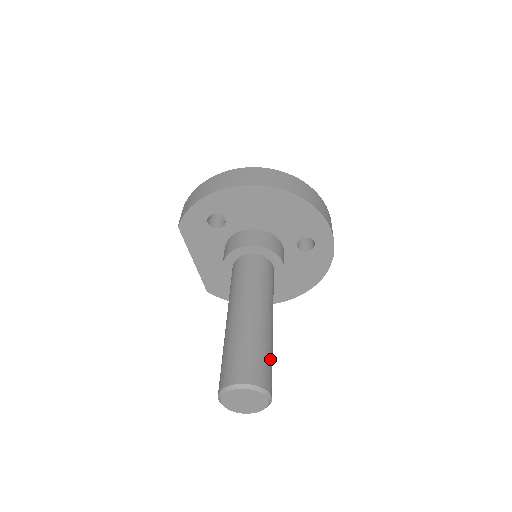
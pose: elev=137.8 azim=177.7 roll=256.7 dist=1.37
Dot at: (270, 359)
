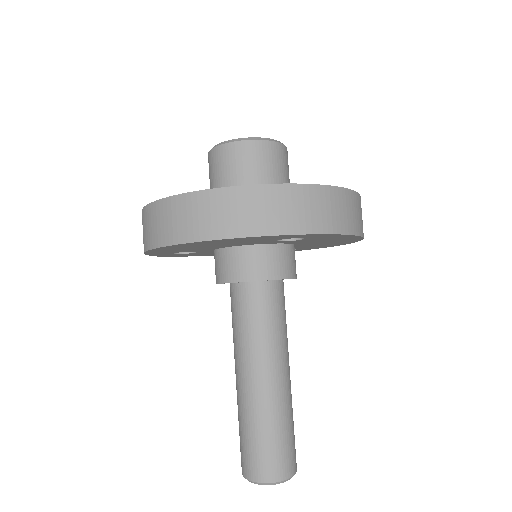
Dot at: (275, 438)
